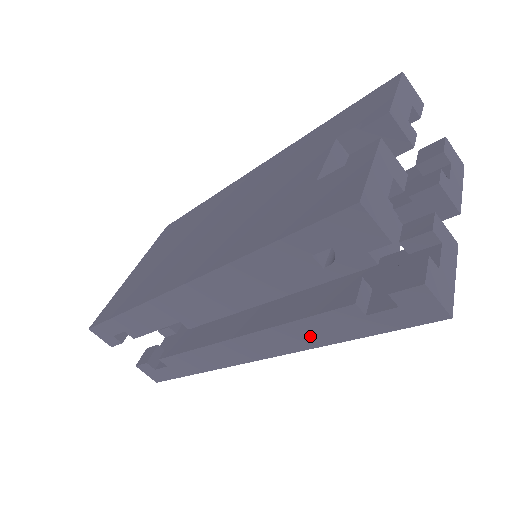
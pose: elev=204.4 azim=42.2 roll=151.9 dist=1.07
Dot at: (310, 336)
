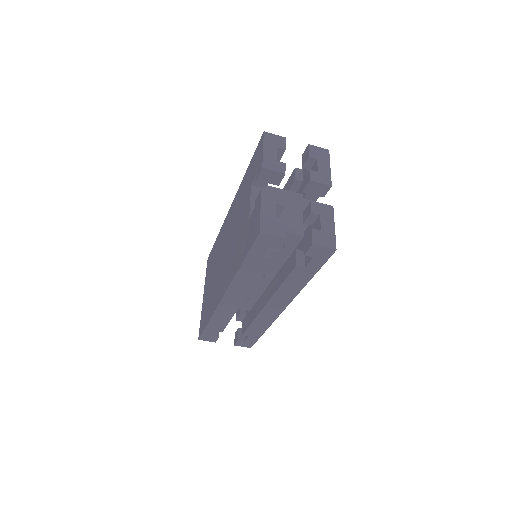
Dot at: (294, 287)
